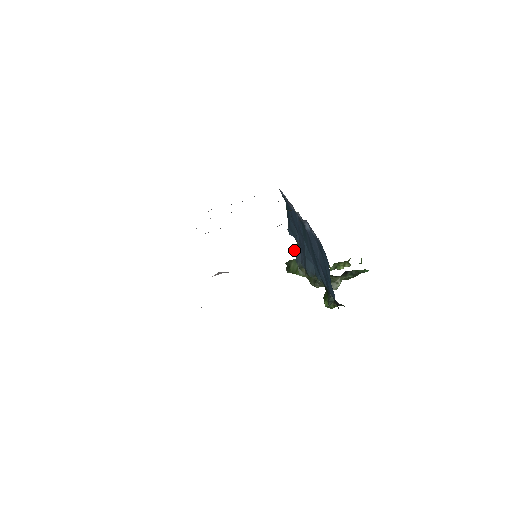
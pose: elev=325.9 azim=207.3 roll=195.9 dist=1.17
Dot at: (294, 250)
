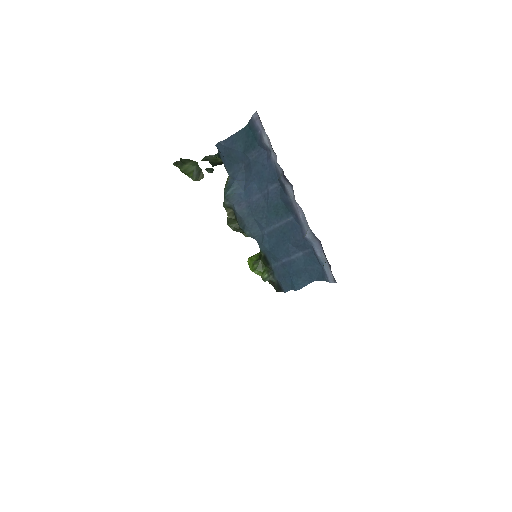
Dot at: (205, 157)
